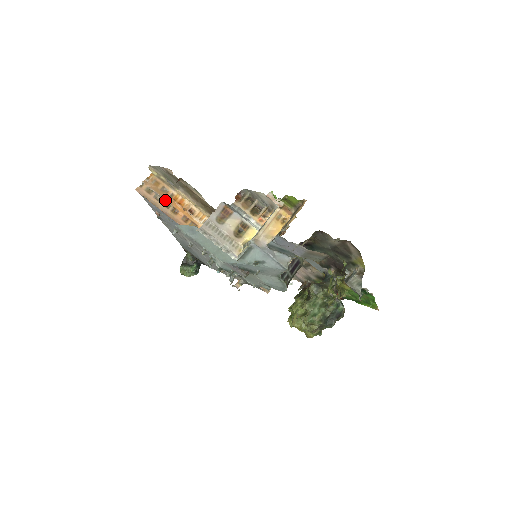
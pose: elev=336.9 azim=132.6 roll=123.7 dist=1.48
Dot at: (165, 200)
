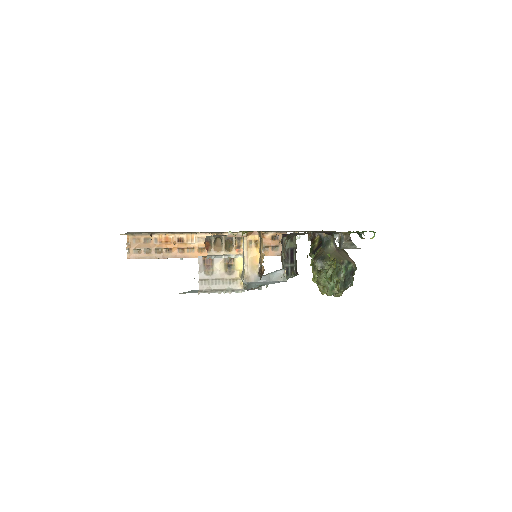
Dot at: (154, 248)
